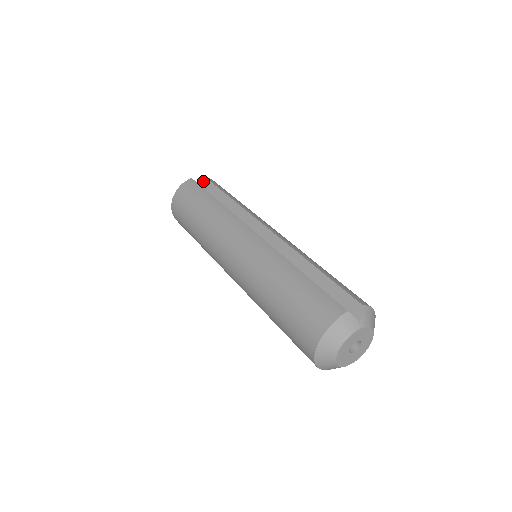
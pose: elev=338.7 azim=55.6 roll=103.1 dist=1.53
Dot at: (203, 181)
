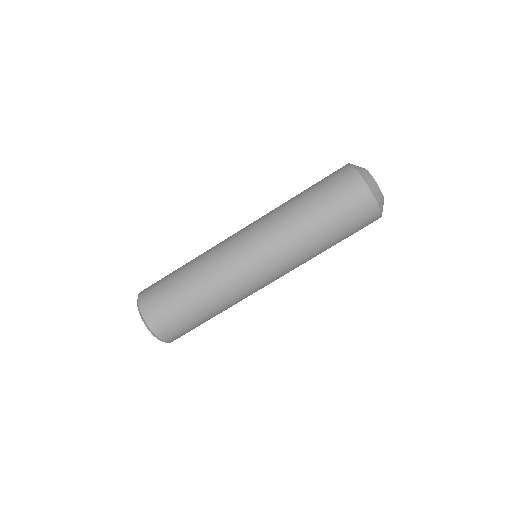
Dot at: occluded
